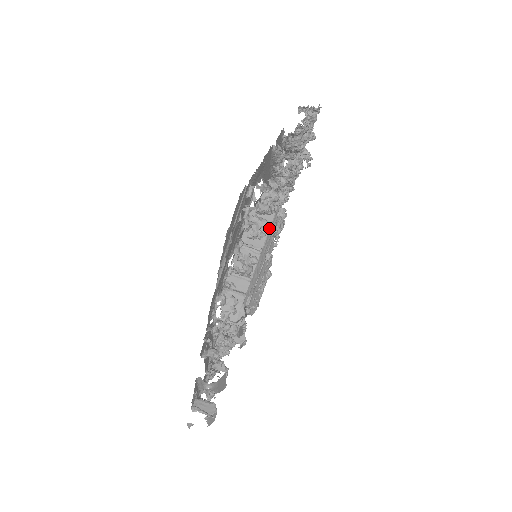
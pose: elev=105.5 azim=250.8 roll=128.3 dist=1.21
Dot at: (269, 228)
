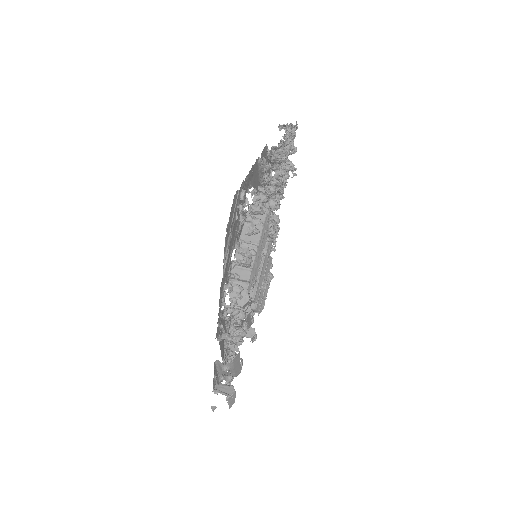
Dot at: (263, 226)
